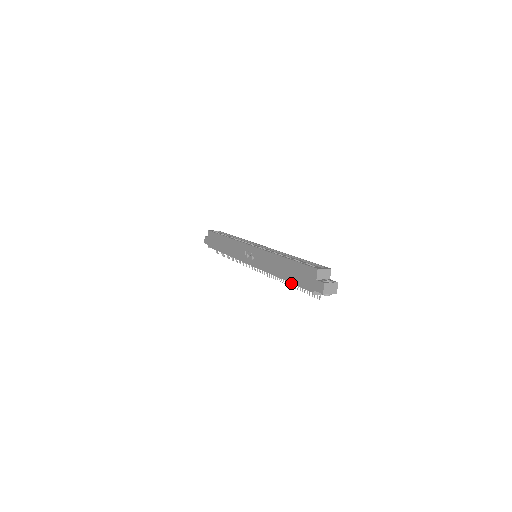
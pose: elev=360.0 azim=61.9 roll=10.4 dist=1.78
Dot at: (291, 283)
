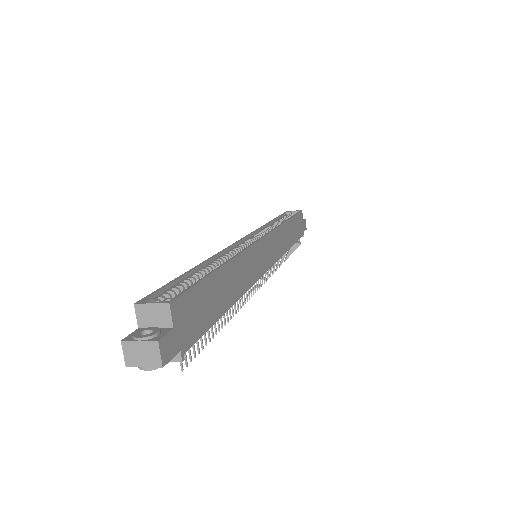
Dot at: (223, 317)
